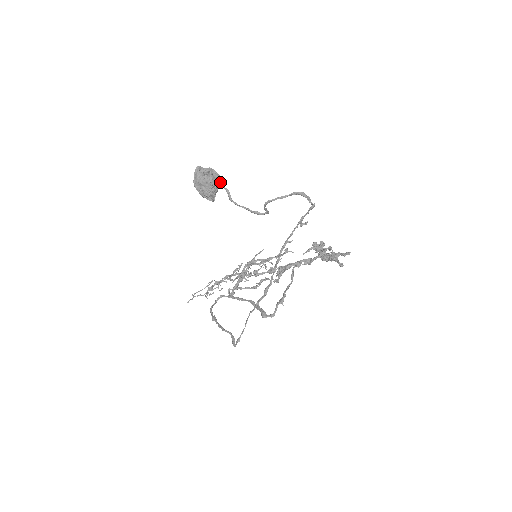
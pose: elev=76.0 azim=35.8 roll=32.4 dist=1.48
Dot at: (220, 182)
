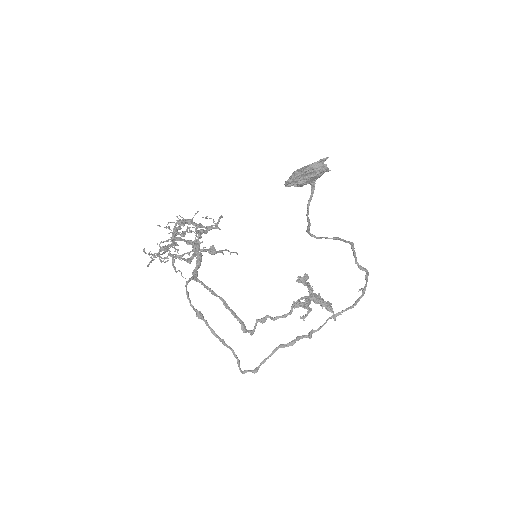
Dot at: occluded
